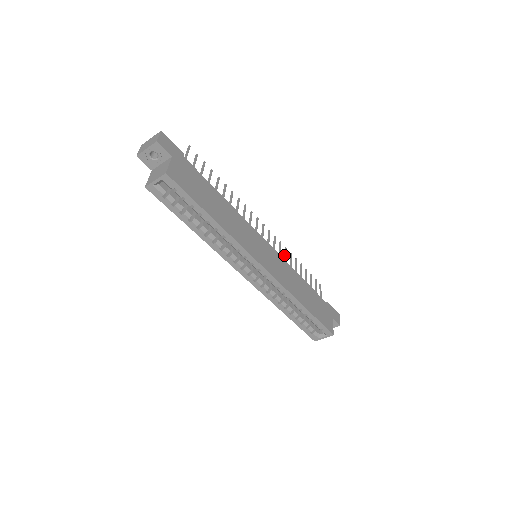
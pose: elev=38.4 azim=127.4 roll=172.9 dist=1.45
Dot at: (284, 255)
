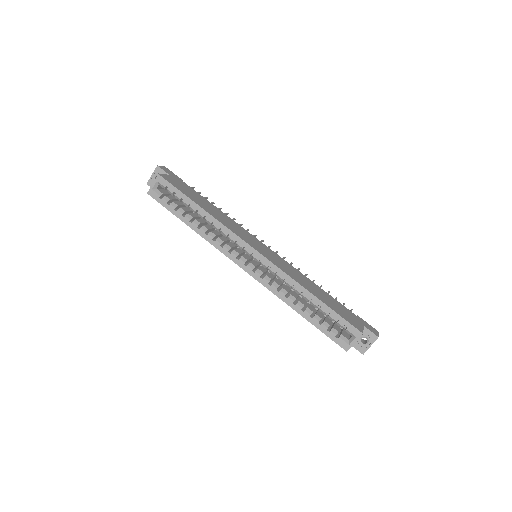
Dot at: occluded
